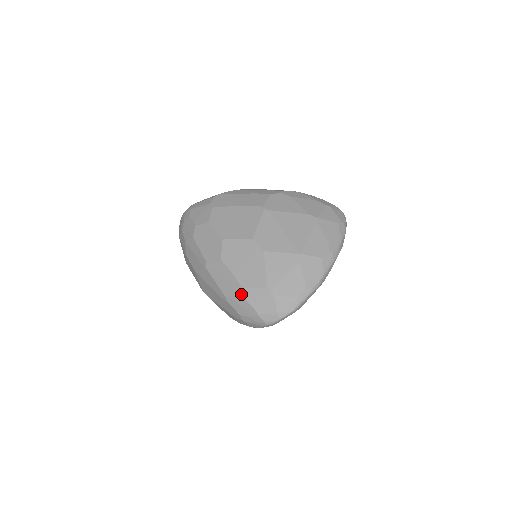
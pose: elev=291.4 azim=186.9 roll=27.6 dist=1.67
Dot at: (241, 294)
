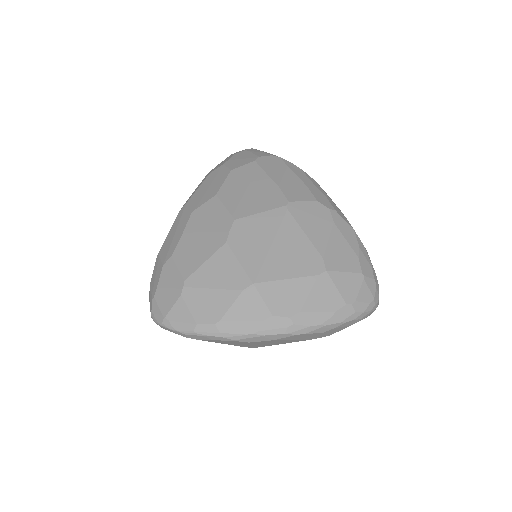
Dot at: (165, 261)
